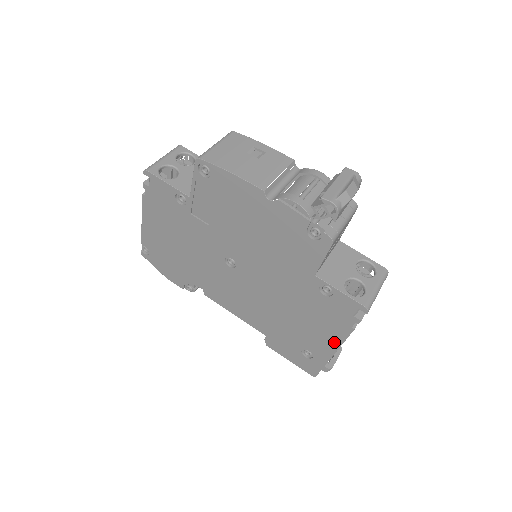
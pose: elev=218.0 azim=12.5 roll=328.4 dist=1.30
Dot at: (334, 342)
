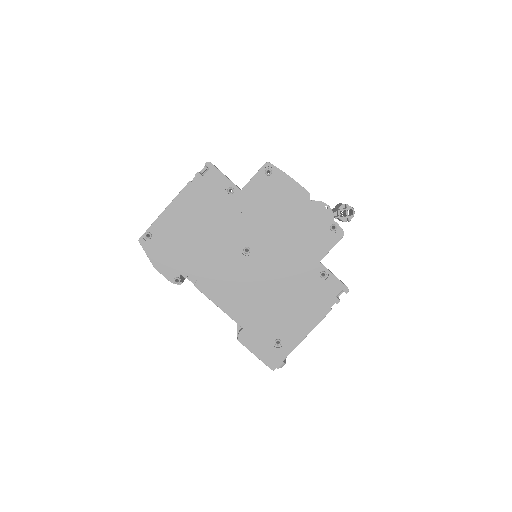
Dot at: (310, 325)
